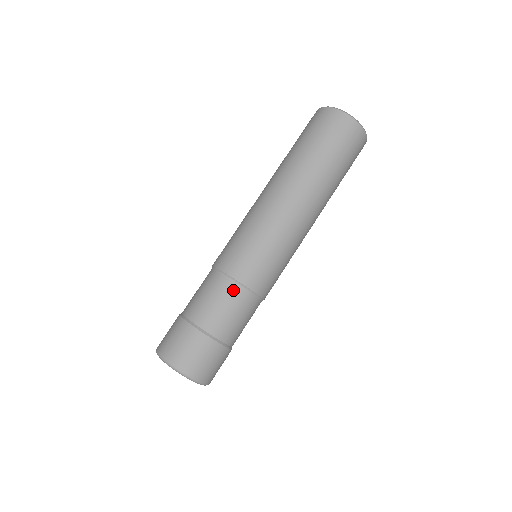
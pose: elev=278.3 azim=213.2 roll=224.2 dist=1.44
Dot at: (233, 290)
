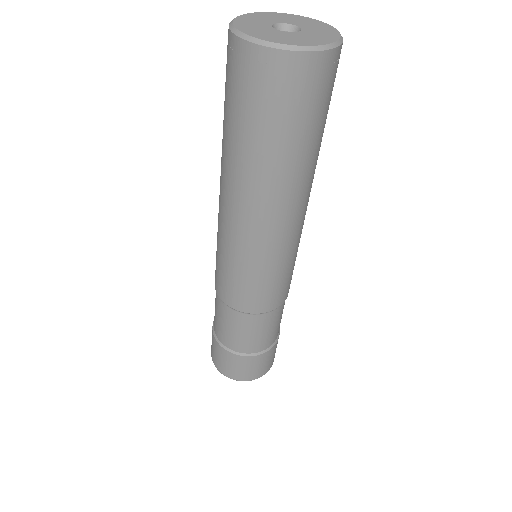
Dot at: (223, 308)
